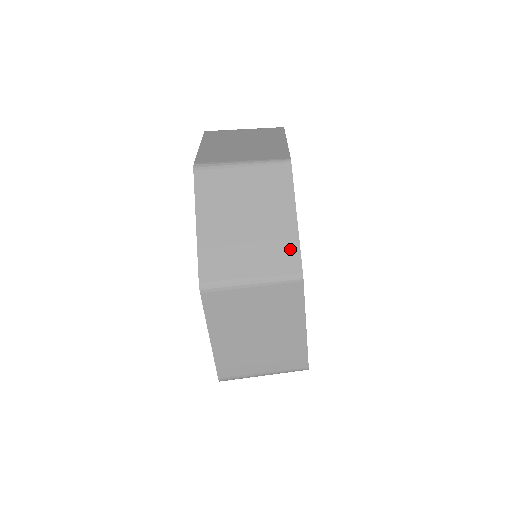
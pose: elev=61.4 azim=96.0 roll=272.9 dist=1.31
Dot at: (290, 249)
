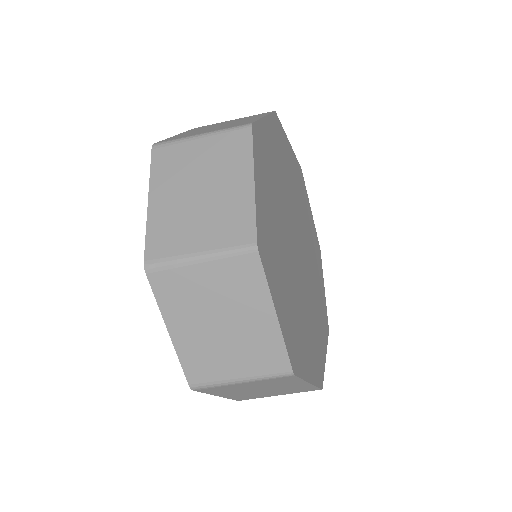
Dot at: (308, 388)
